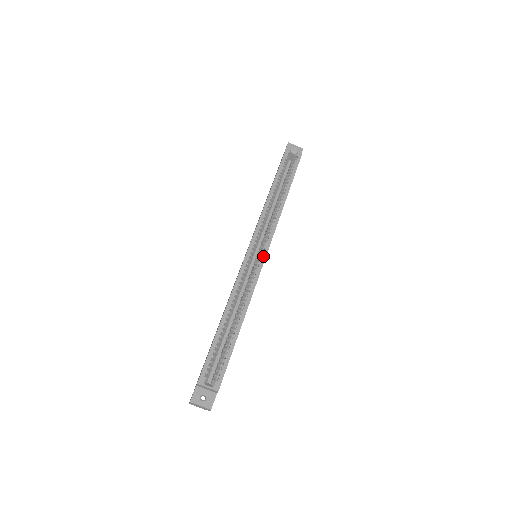
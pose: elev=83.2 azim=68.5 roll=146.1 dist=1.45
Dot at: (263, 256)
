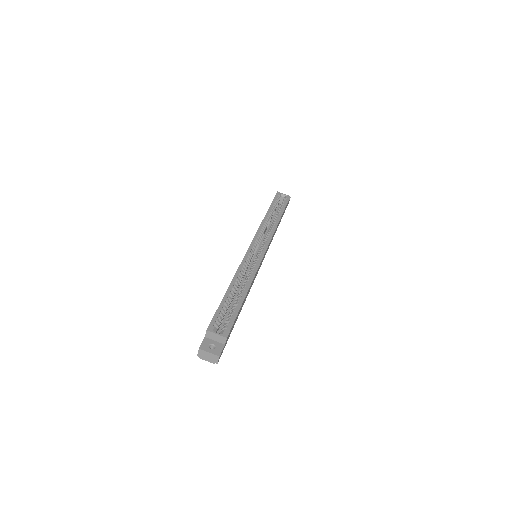
Dot at: (263, 252)
